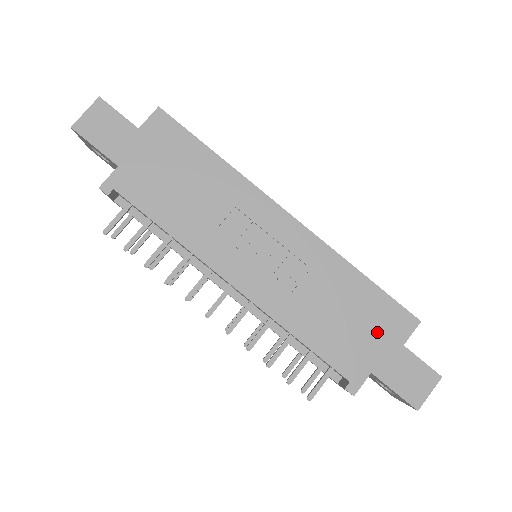
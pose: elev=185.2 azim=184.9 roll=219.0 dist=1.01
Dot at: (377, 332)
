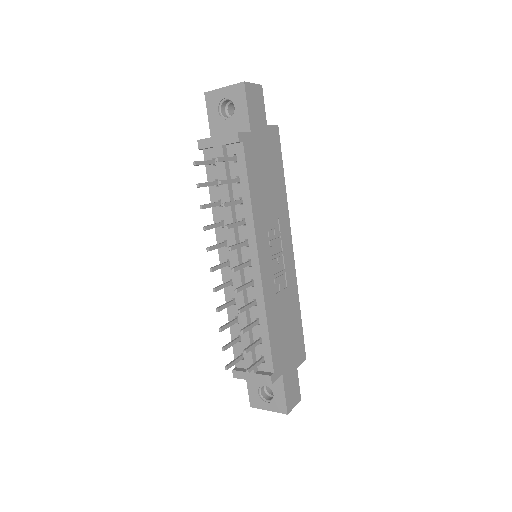
Dot at: (293, 351)
